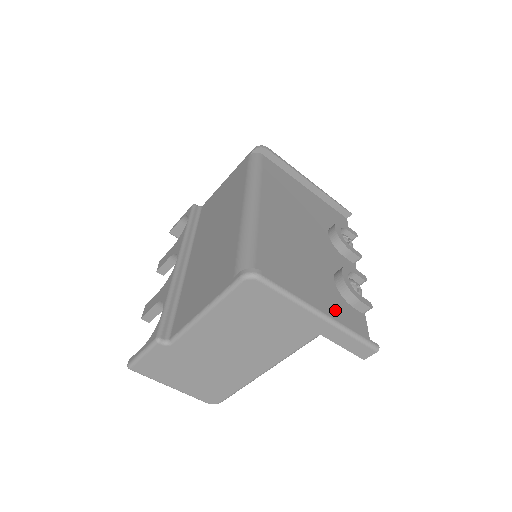
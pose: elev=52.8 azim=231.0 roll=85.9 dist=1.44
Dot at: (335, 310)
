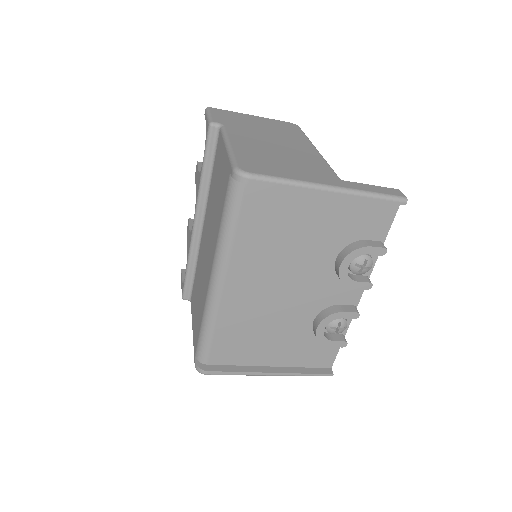
Dot at: (298, 353)
